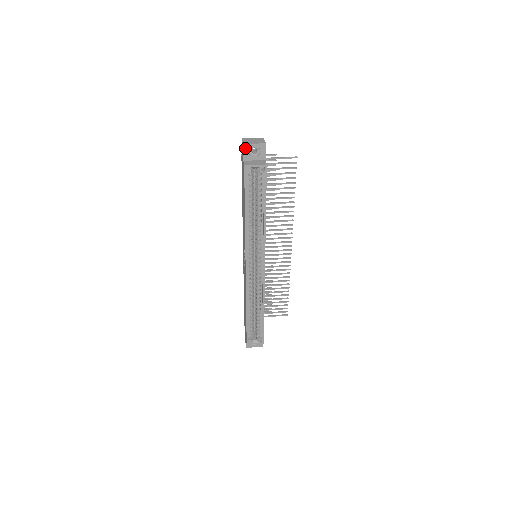
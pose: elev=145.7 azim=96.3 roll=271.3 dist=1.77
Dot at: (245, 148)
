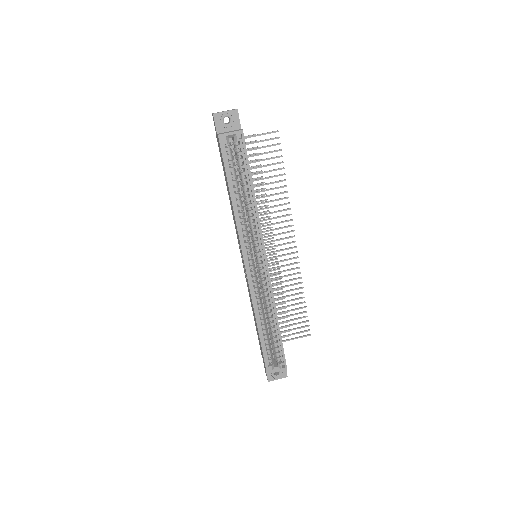
Dot at: (216, 118)
